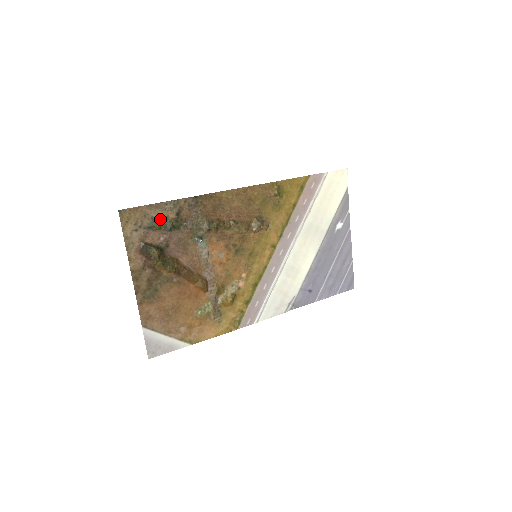
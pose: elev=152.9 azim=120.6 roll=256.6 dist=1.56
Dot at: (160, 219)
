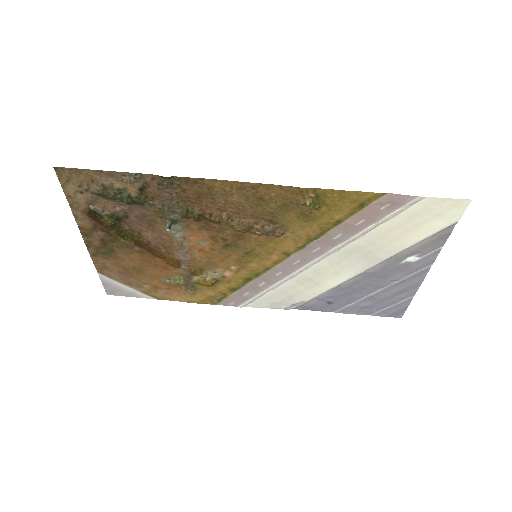
Dot at: (115, 189)
